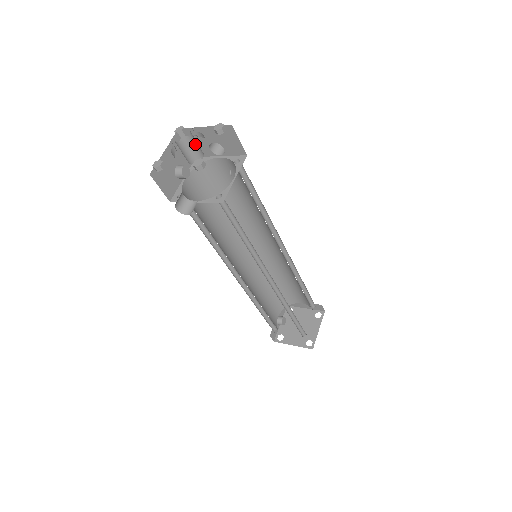
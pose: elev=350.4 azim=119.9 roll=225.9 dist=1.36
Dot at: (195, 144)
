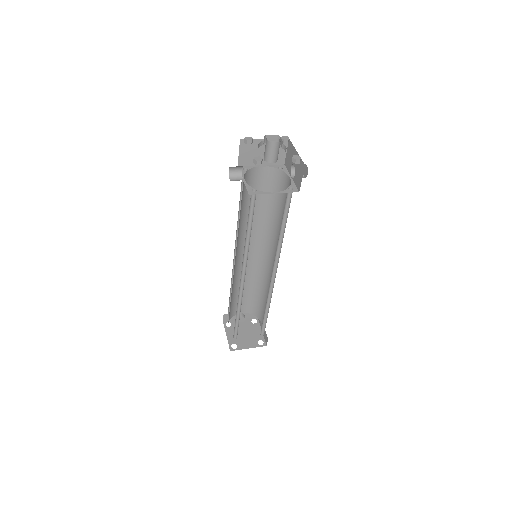
Dot at: (275, 151)
